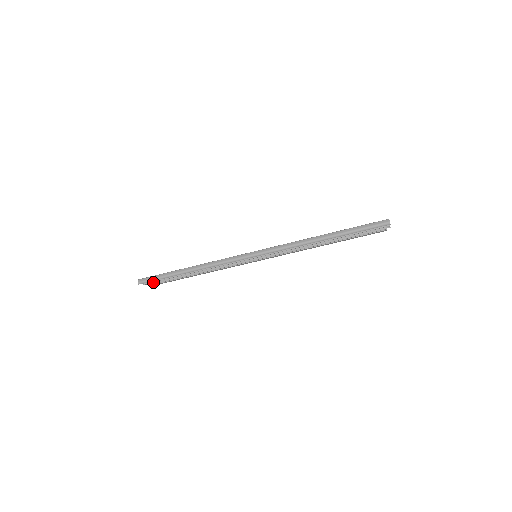
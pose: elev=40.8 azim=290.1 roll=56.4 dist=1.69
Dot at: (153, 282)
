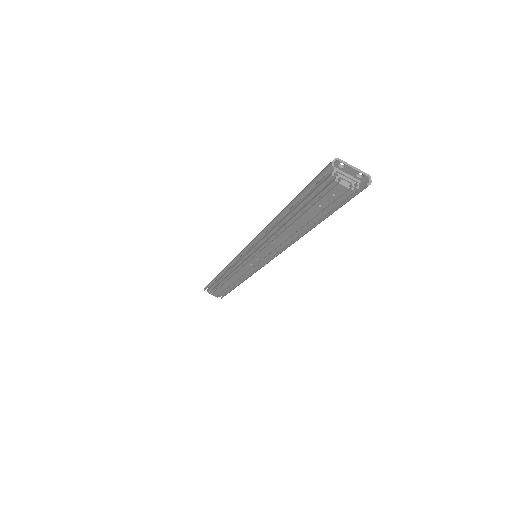
Dot at: (211, 290)
